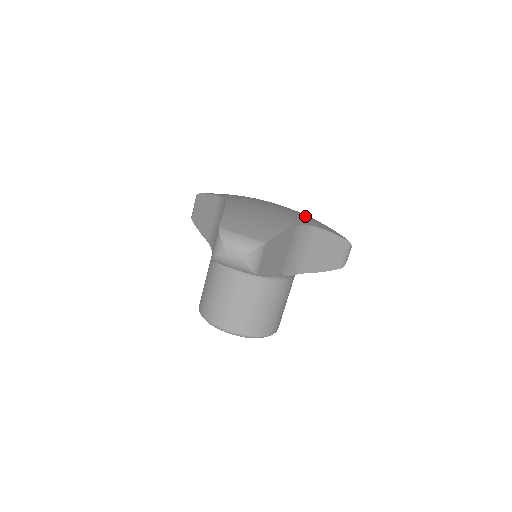
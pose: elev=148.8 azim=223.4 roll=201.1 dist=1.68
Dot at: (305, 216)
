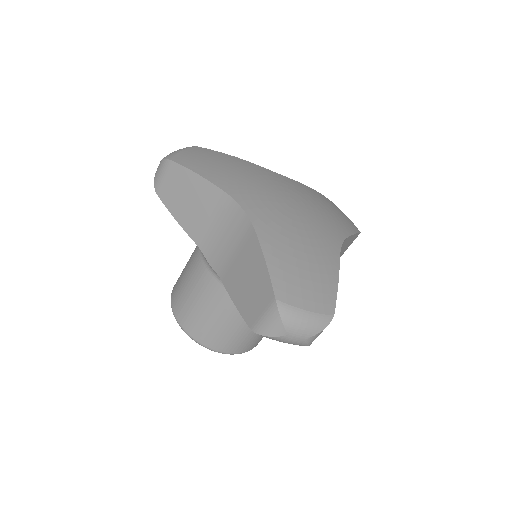
Dot at: (323, 208)
